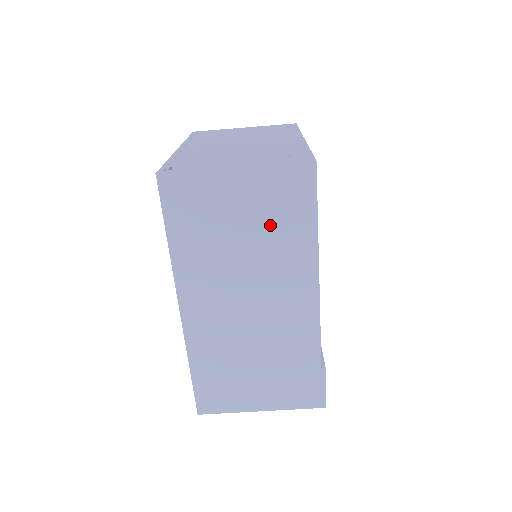
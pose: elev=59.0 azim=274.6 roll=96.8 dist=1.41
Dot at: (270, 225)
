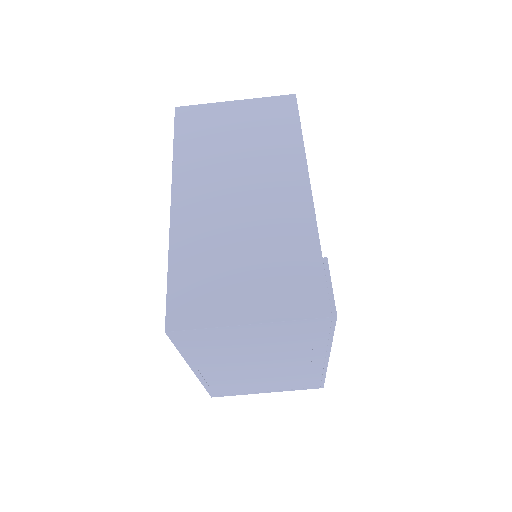
Dot at: (261, 132)
